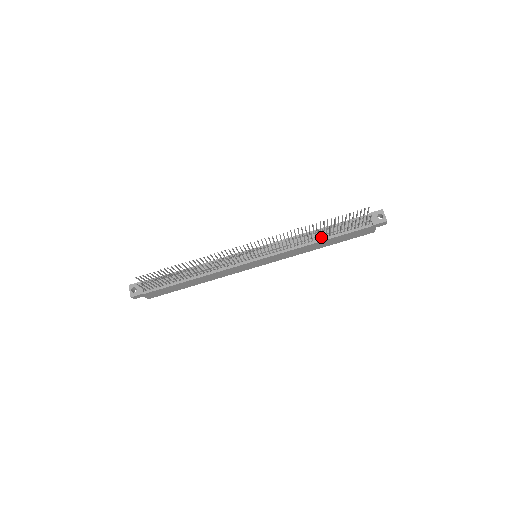
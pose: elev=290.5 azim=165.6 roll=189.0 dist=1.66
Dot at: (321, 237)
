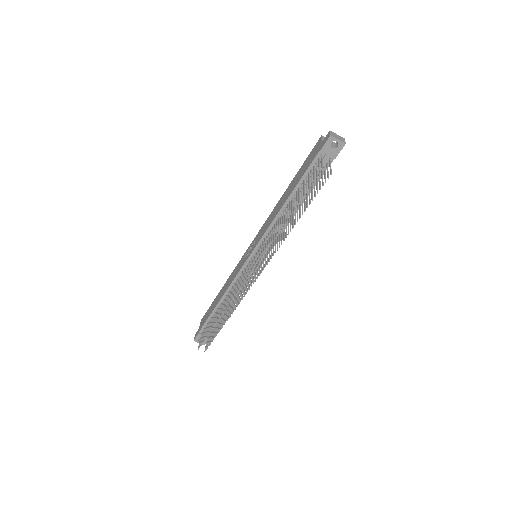
Dot at: (295, 206)
